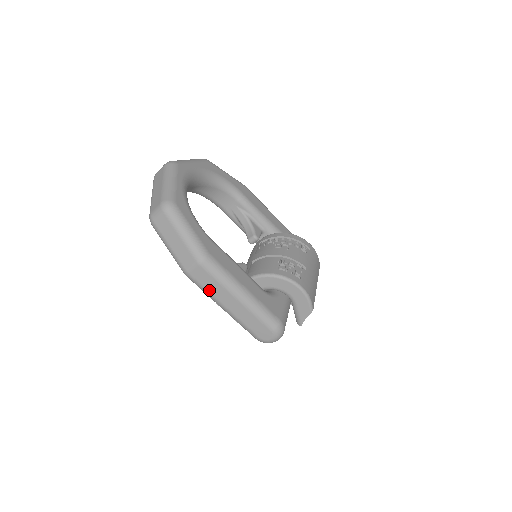
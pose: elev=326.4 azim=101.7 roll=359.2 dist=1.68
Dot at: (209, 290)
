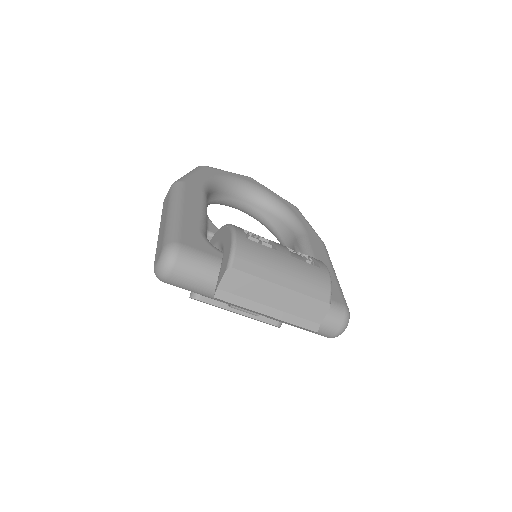
Dot at: occluded
